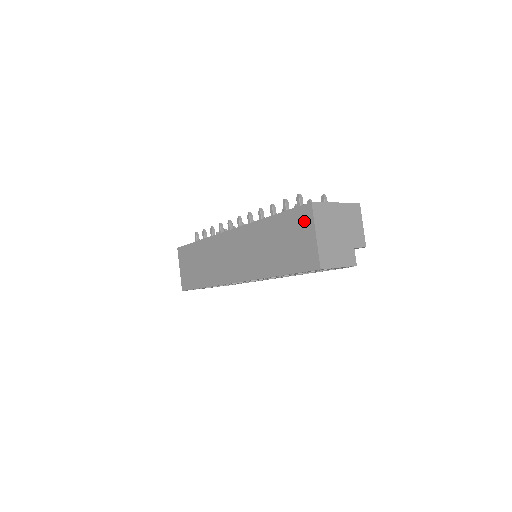
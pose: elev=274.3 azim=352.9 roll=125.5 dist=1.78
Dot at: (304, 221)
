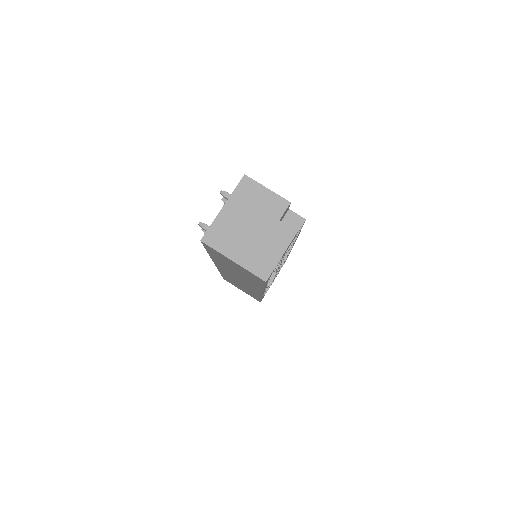
Dot at: occluded
